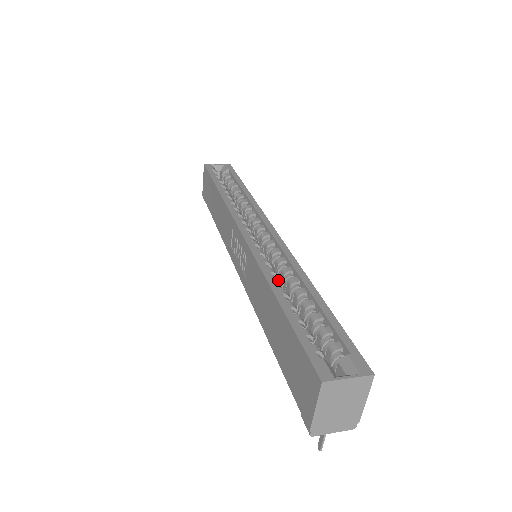
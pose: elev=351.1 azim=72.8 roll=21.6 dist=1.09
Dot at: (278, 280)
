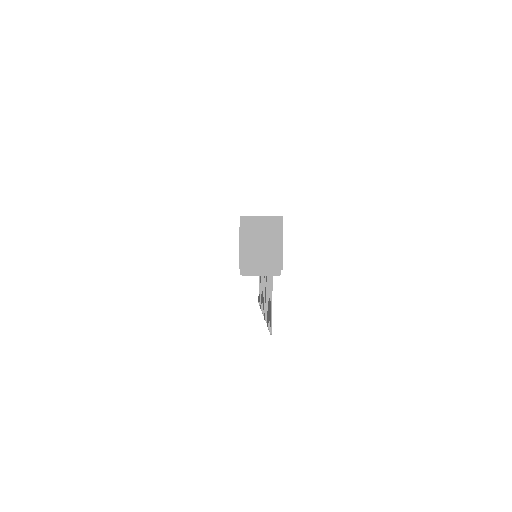
Dot at: occluded
